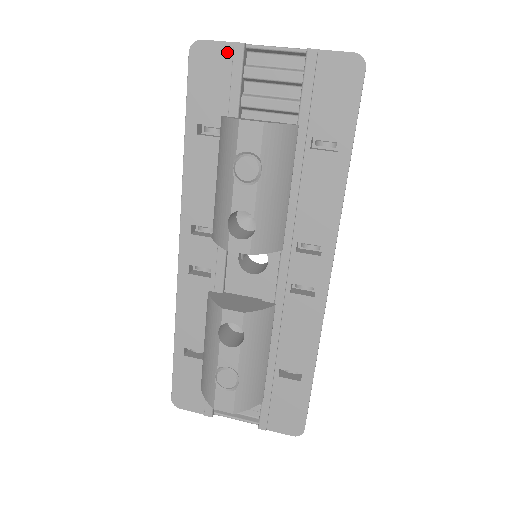
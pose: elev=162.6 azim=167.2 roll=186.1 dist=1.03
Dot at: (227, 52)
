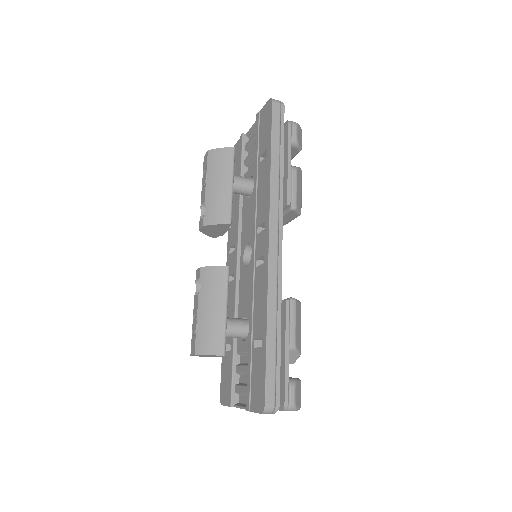
Dot at: occluded
